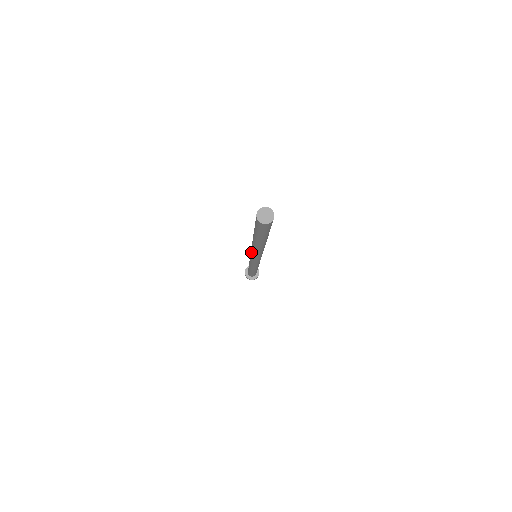
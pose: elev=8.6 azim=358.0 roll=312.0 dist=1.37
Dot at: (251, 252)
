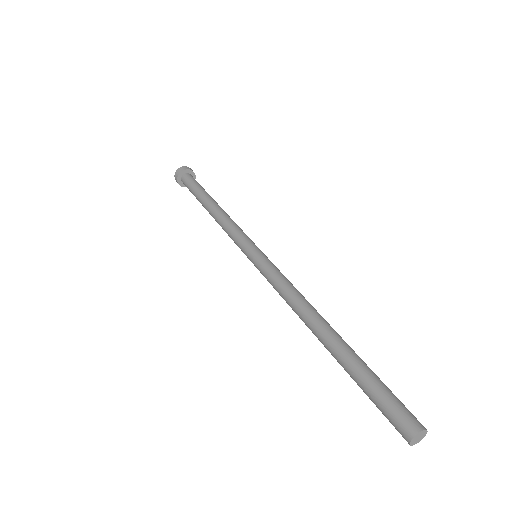
Dot at: (274, 278)
